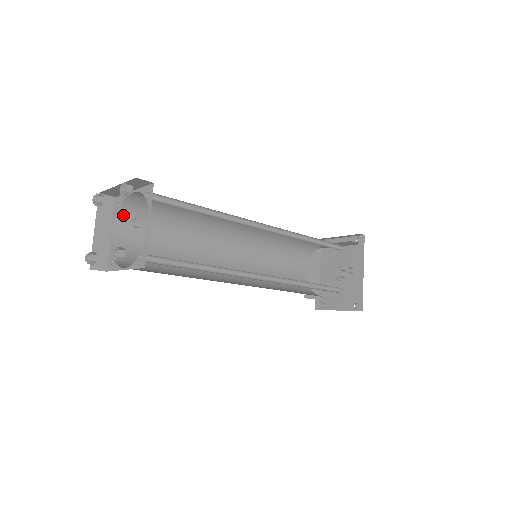
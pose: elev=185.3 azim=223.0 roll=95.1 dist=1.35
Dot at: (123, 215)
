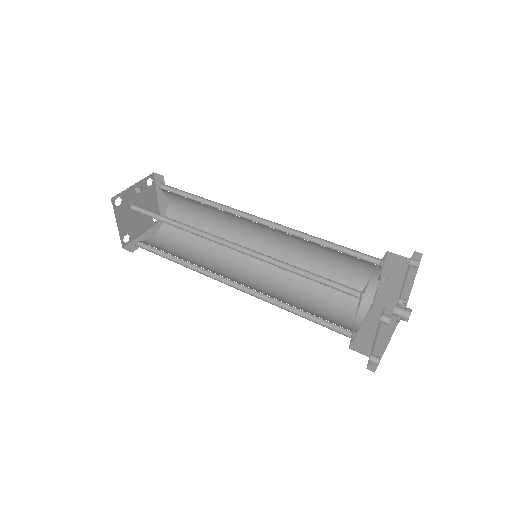
Dot at: (165, 228)
